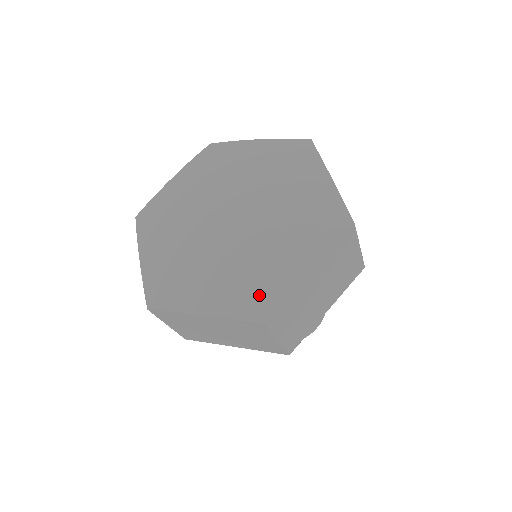
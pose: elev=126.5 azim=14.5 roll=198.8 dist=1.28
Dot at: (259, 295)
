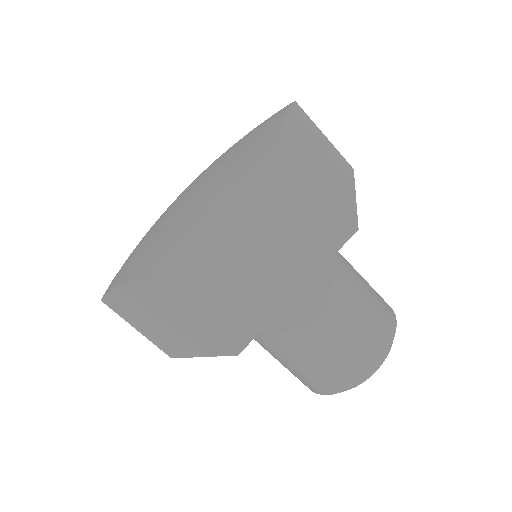
Dot at: (159, 248)
